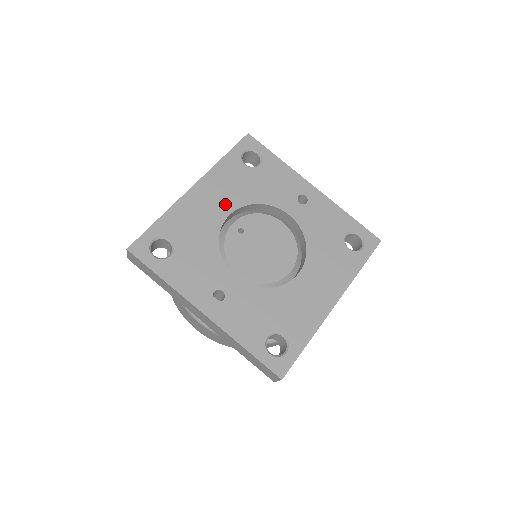
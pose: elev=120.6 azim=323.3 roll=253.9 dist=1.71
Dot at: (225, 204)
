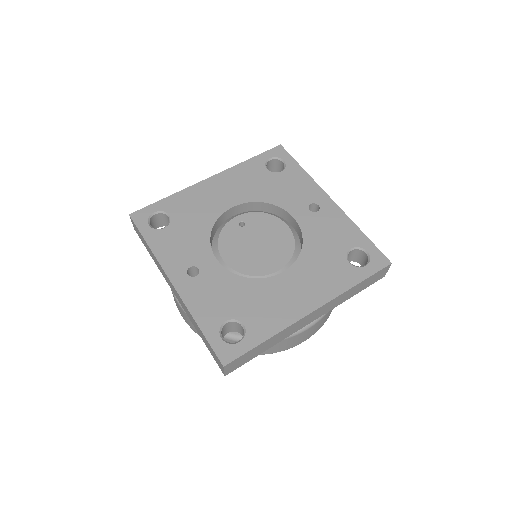
Dot at: (233, 197)
